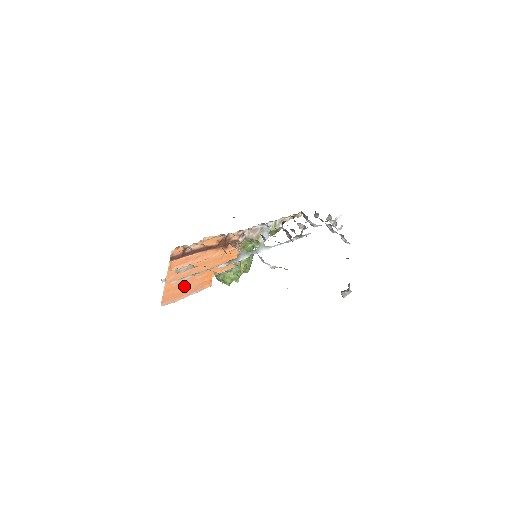
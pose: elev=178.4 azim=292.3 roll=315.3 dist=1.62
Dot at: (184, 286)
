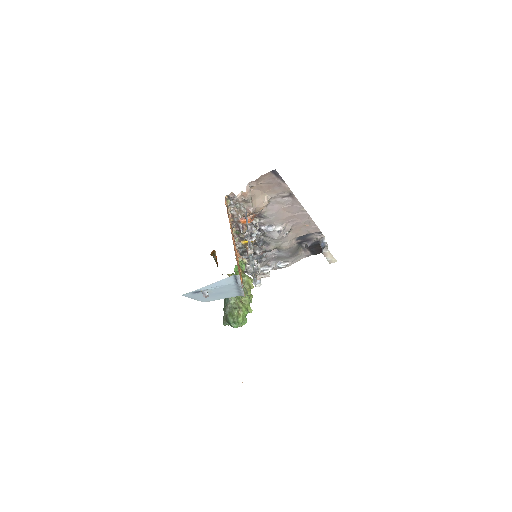
Dot at: occluded
